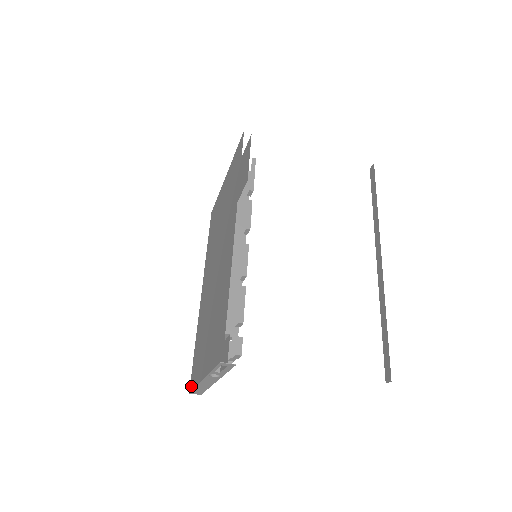
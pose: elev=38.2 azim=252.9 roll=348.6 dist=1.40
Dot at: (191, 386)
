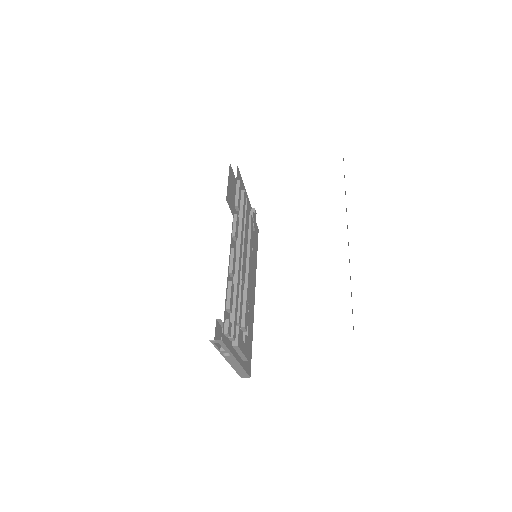
Dot at: occluded
